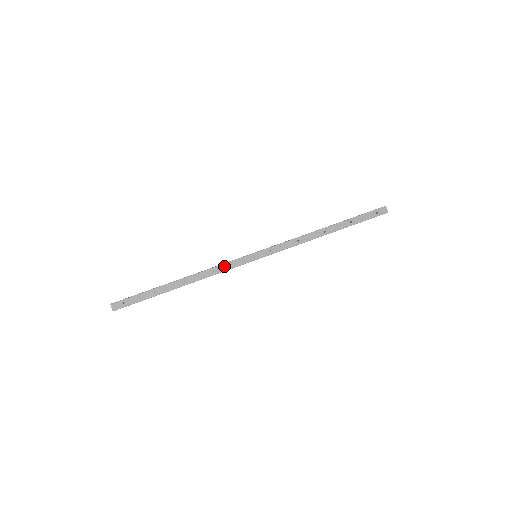
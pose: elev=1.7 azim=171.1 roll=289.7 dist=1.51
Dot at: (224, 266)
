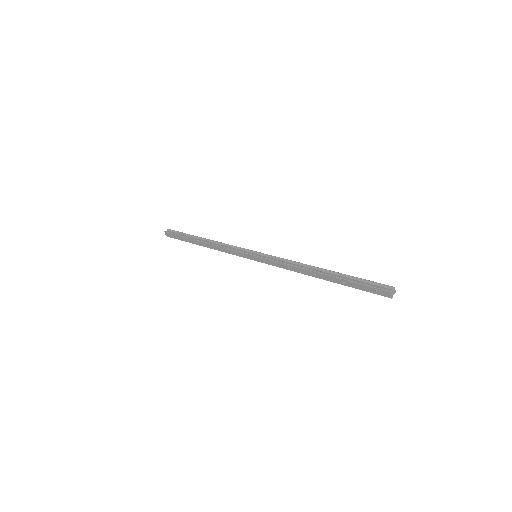
Dot at: (230, 250)
